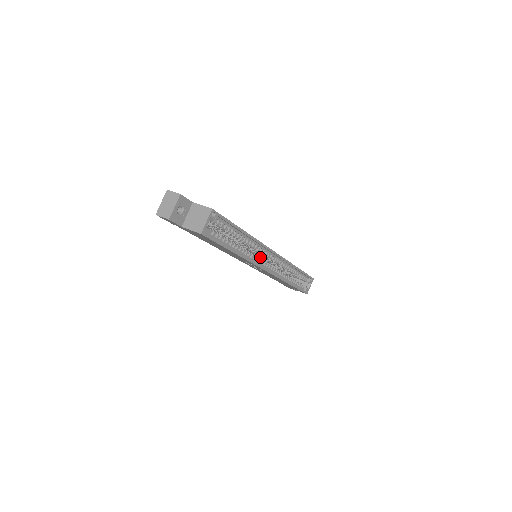
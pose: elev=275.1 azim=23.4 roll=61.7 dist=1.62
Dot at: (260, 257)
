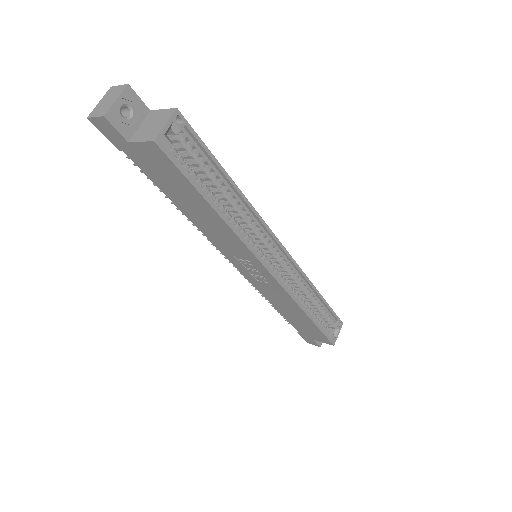
Dot at: occluded
